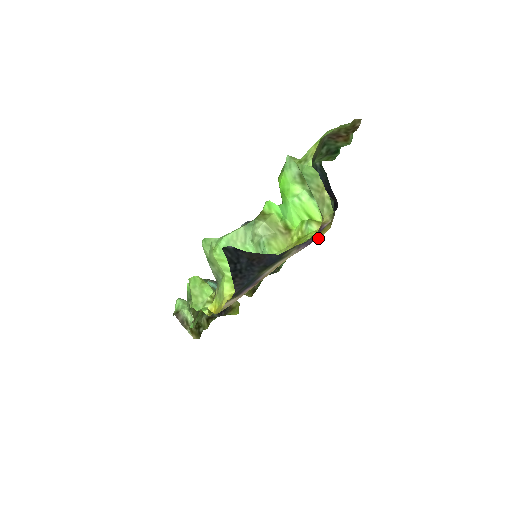
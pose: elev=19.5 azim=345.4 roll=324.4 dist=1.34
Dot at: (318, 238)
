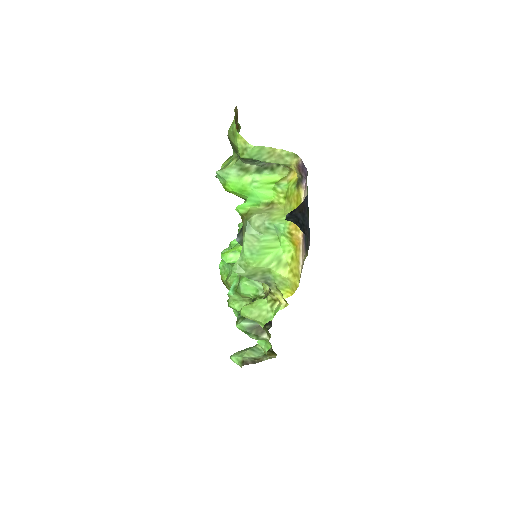
Dot at: occluded
